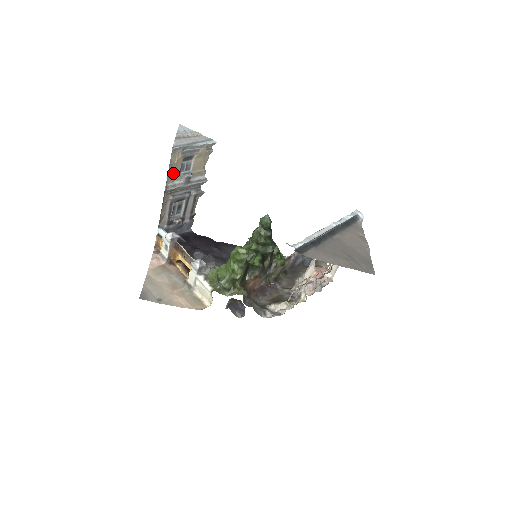
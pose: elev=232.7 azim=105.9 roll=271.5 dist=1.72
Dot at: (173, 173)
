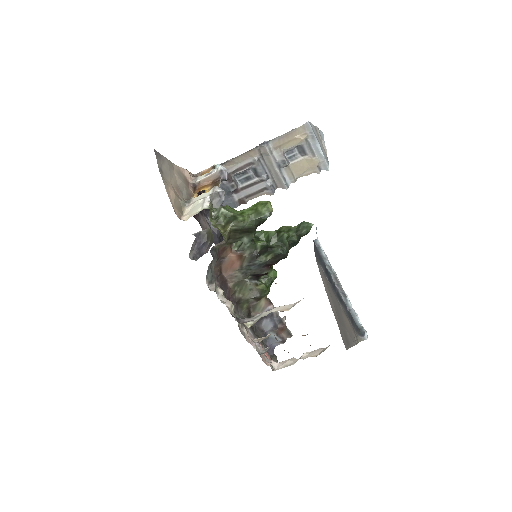
Dot at: (283, 142)
